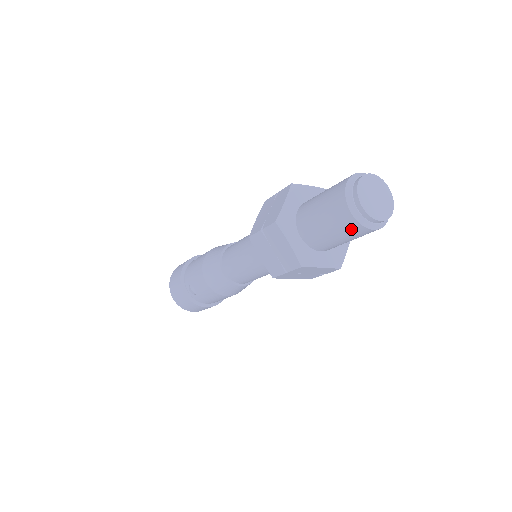
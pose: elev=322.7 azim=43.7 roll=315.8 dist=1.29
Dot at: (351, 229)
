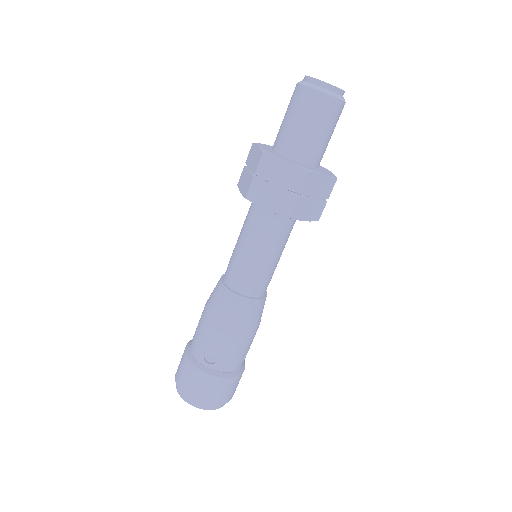
Dot at: (325, 108)
